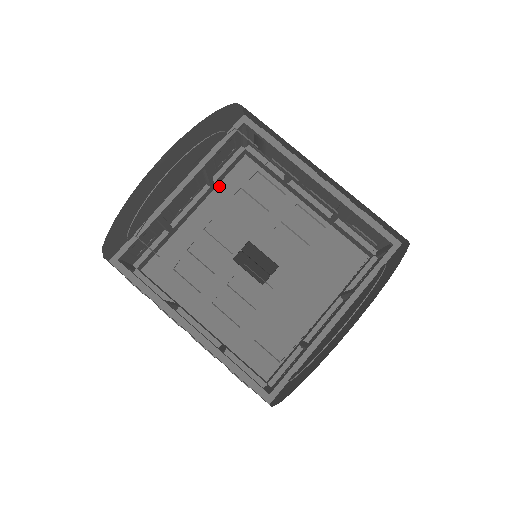
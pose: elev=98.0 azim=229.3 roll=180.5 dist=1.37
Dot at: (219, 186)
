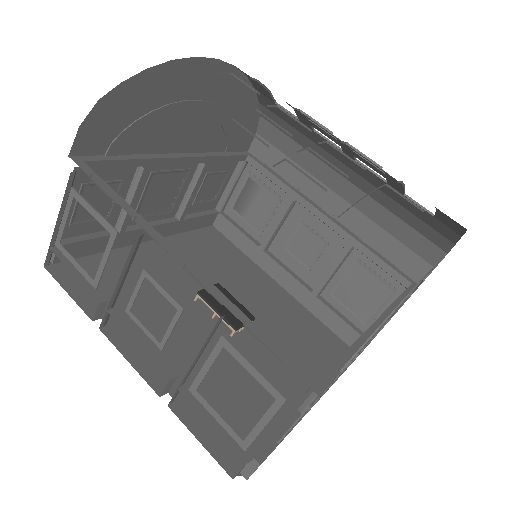
Dot at: (181, 234)
